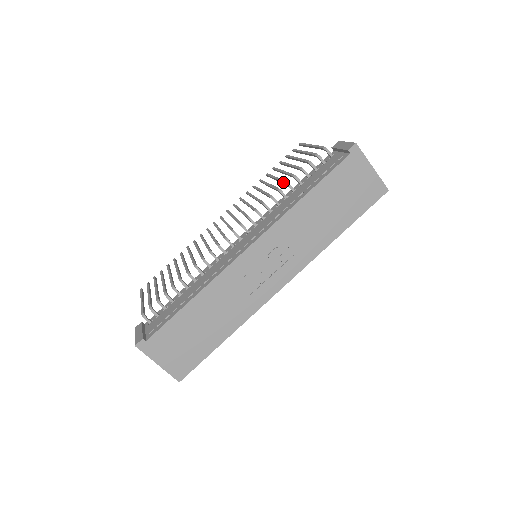
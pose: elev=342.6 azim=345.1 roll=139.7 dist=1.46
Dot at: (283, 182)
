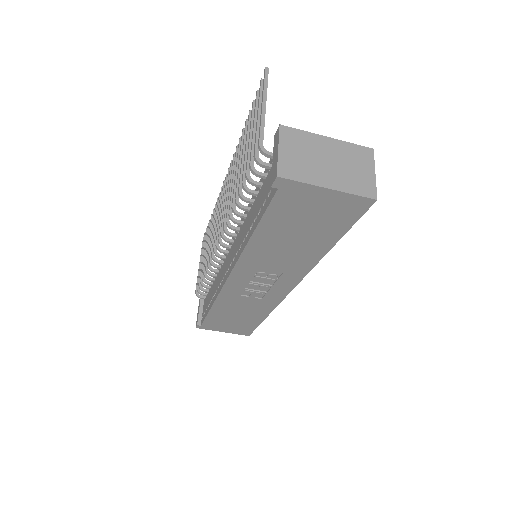
Dot at: (238, 189)
